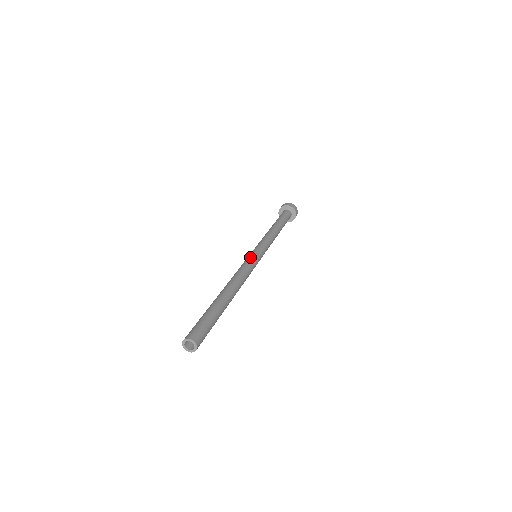
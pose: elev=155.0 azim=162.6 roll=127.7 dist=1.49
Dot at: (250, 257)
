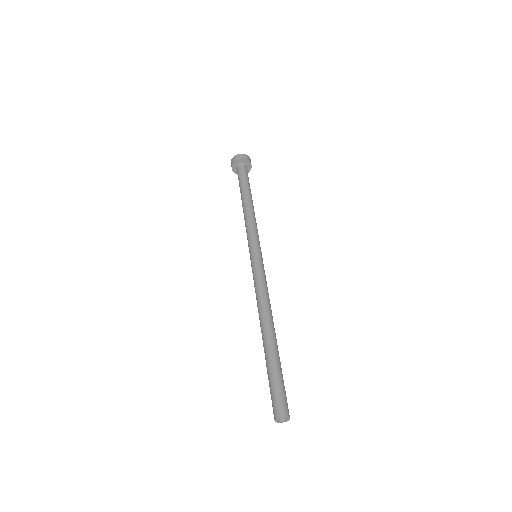
Dot at: (259, 265)
